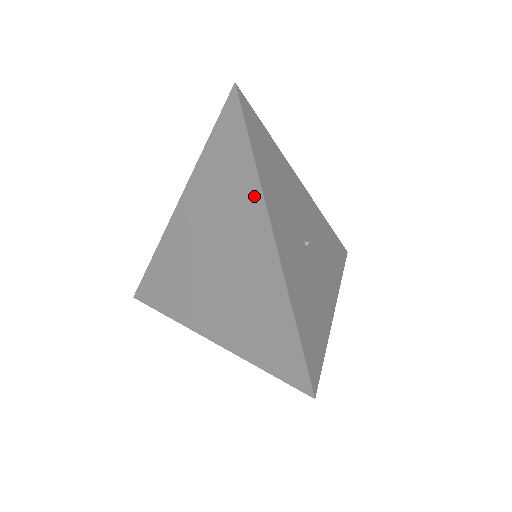
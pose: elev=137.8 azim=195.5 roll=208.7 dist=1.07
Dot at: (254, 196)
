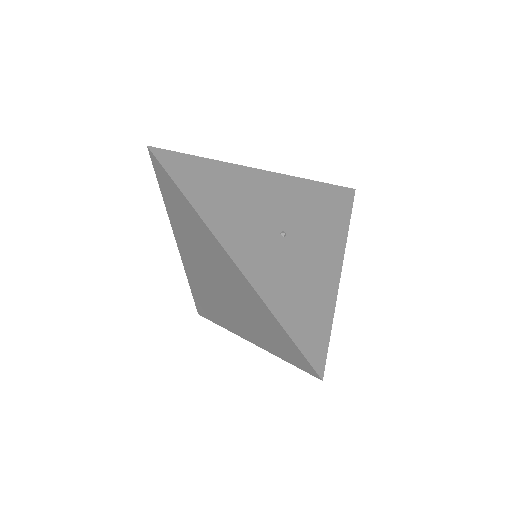
Dot at: (208, 234)
